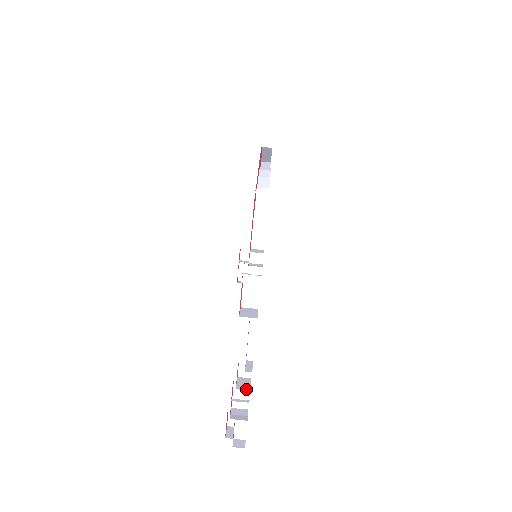
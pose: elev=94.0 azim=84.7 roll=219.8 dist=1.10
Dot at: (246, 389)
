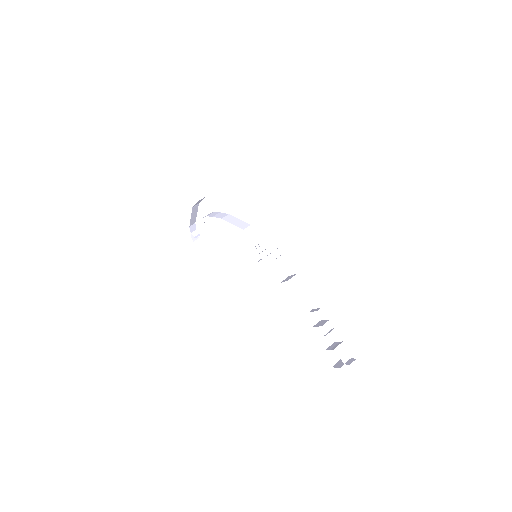
Dot at: occluded
